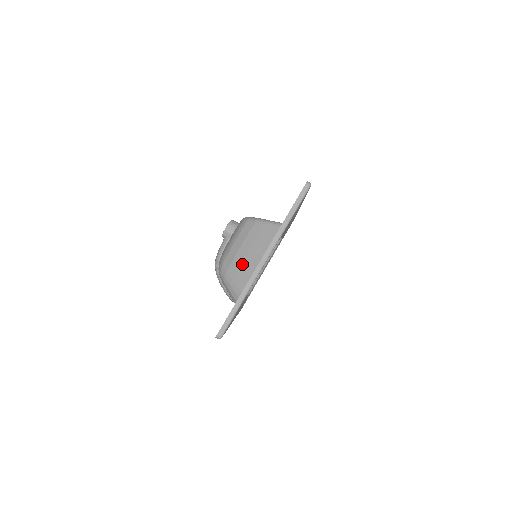
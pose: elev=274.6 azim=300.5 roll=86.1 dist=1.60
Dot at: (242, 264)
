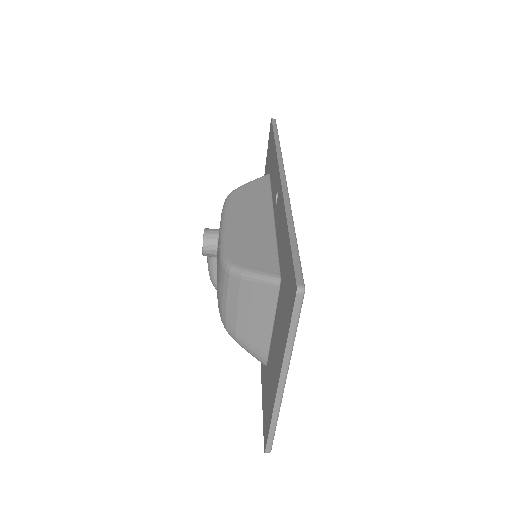
Dot at: (250, 330)
